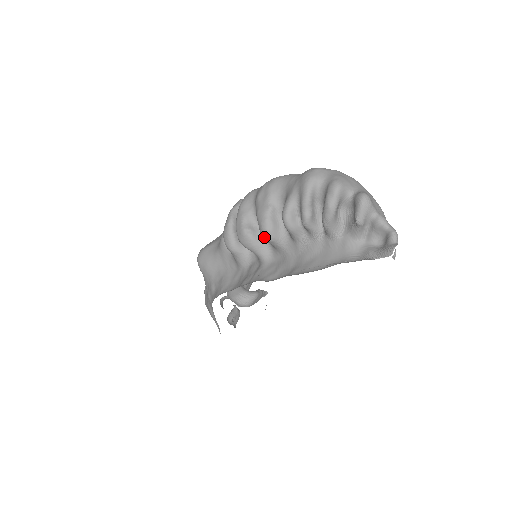
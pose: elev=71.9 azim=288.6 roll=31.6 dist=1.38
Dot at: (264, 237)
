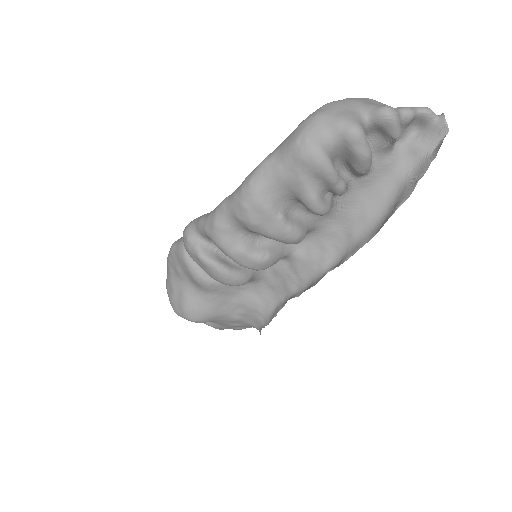
Dot at: (297, 243)
